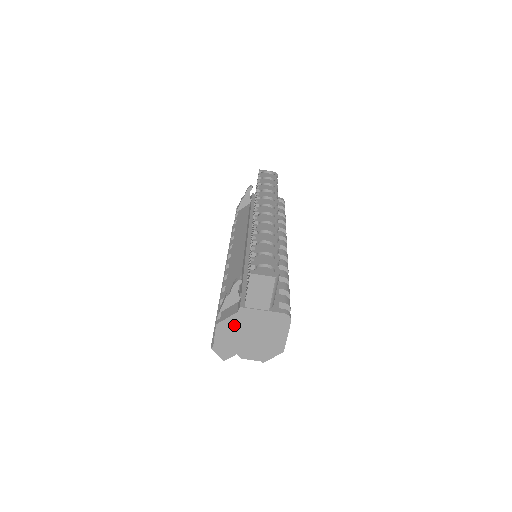
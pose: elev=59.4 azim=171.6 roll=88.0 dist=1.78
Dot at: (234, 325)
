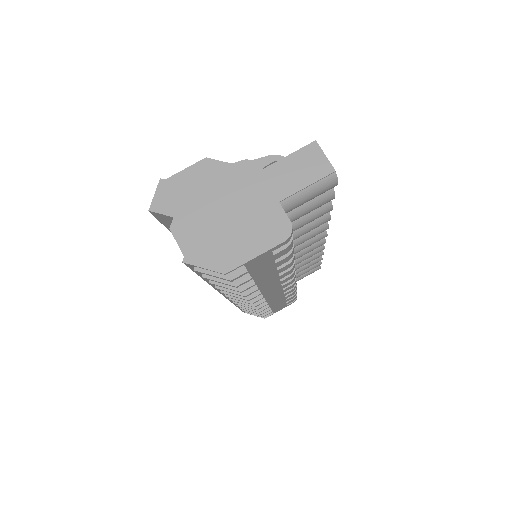
Dot at: (222, 178)
